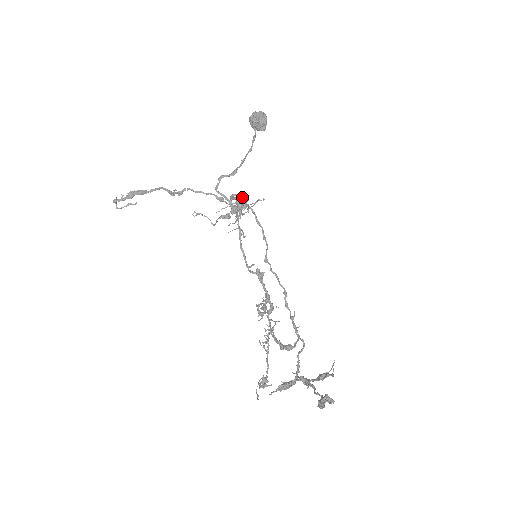
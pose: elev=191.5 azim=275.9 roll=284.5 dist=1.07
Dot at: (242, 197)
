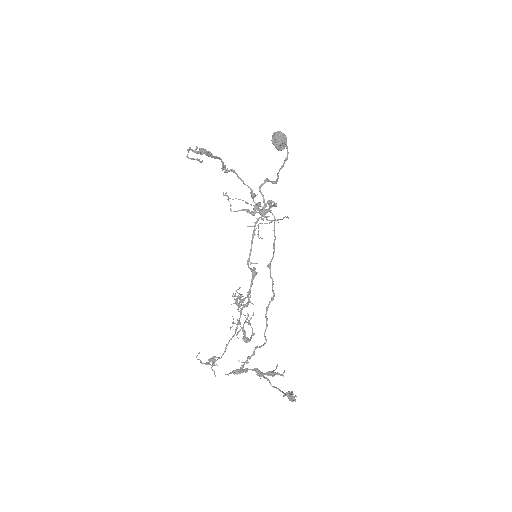
Dot at: (275, 206)
